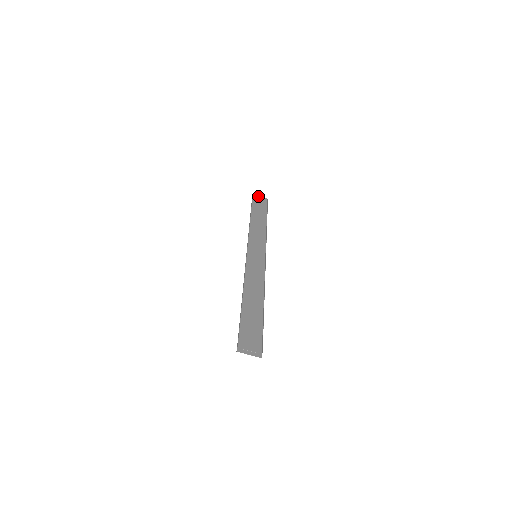
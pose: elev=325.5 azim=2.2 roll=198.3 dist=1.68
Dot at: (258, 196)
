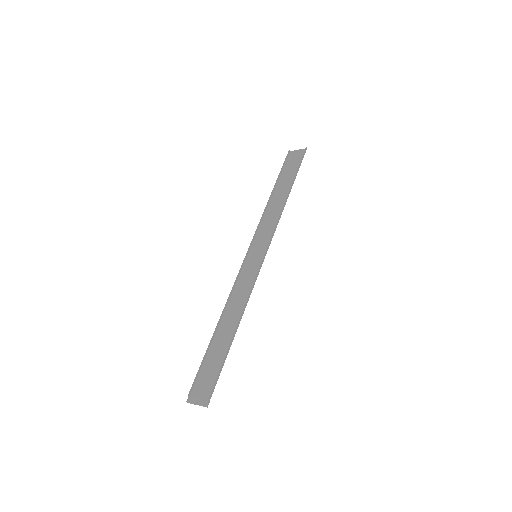
Dot at: (295, 151)
